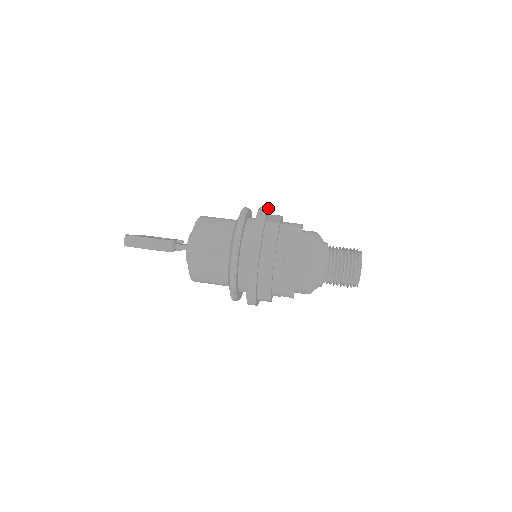
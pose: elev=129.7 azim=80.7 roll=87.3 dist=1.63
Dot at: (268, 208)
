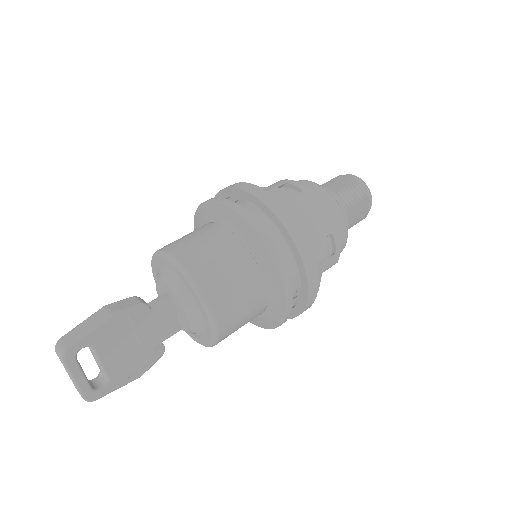
Dot at: occluded
